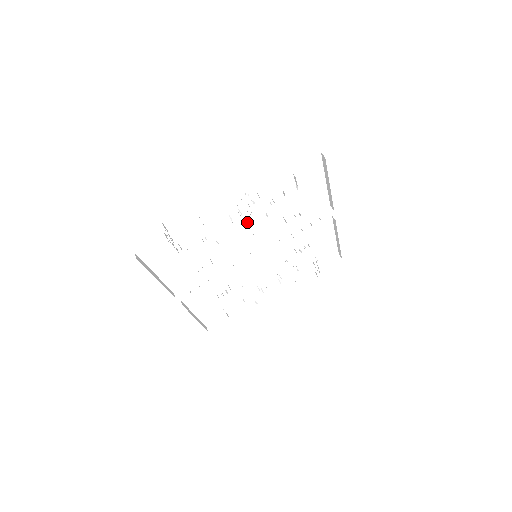
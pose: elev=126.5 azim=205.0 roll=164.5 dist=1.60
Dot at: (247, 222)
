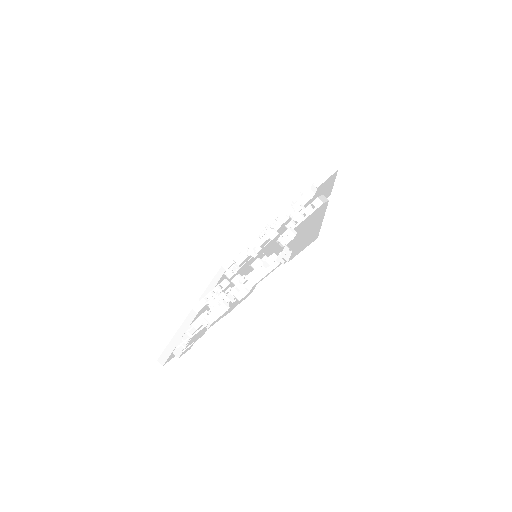
Dot at: occluded
